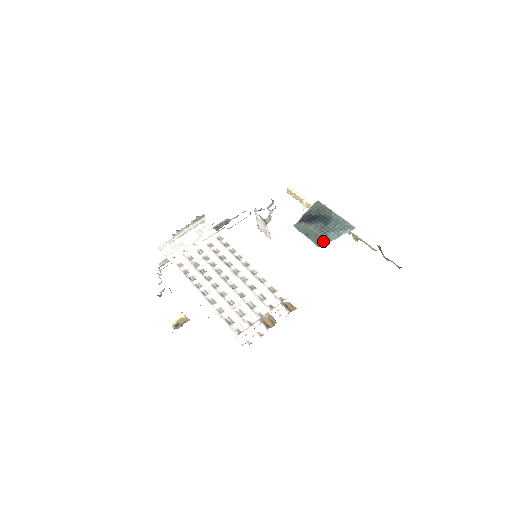
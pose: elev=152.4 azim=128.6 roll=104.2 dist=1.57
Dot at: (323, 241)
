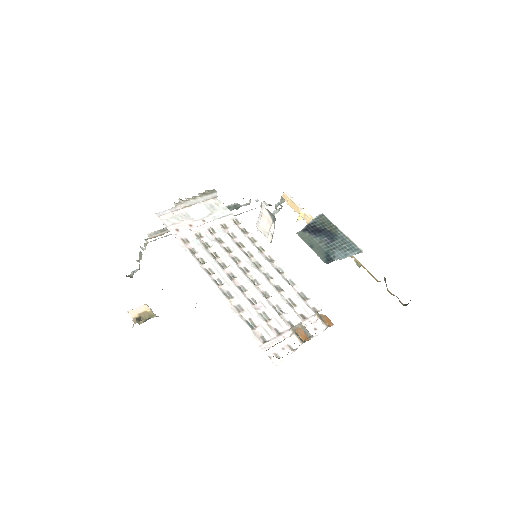
Dot at: (329, 258)
